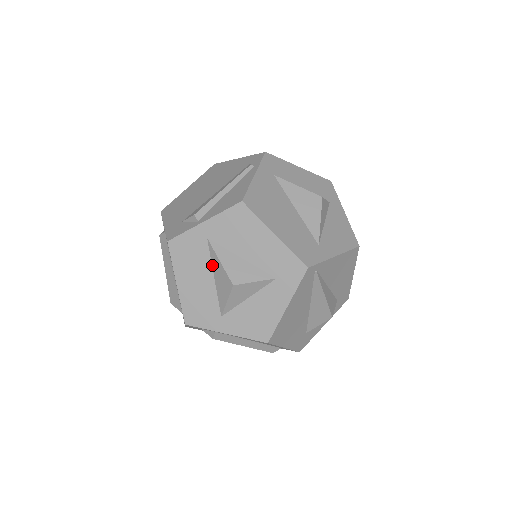
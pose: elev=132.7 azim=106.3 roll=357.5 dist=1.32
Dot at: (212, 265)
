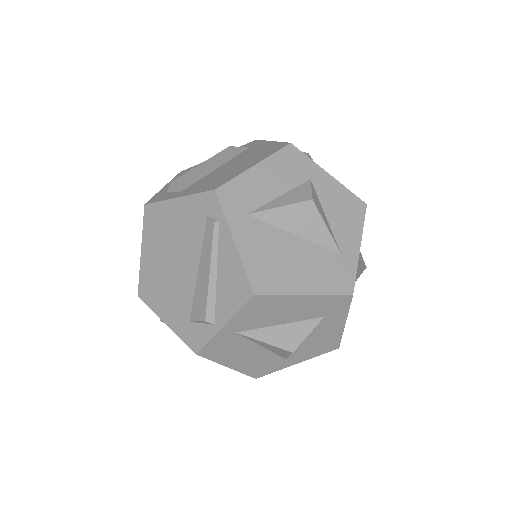
Dot at: (255, 343)
